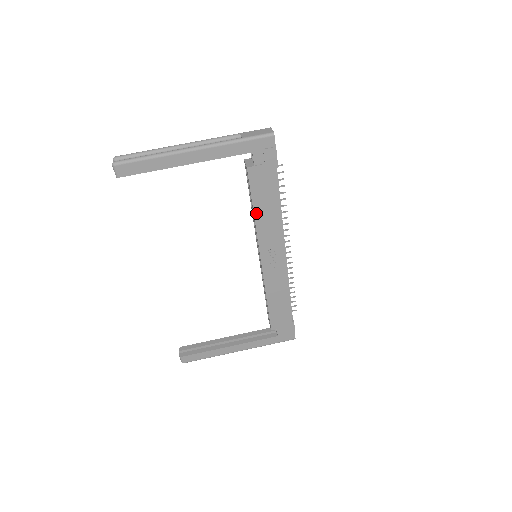
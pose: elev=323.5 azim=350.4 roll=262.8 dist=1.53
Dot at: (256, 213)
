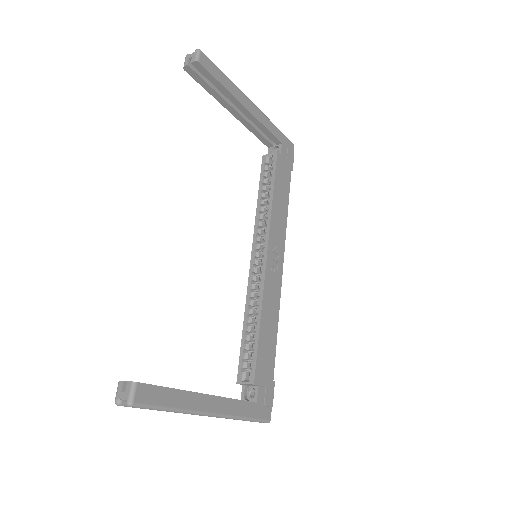
Dot at: (274, 198)
